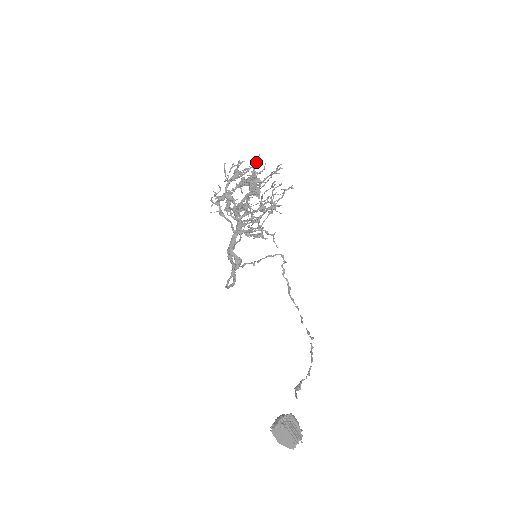
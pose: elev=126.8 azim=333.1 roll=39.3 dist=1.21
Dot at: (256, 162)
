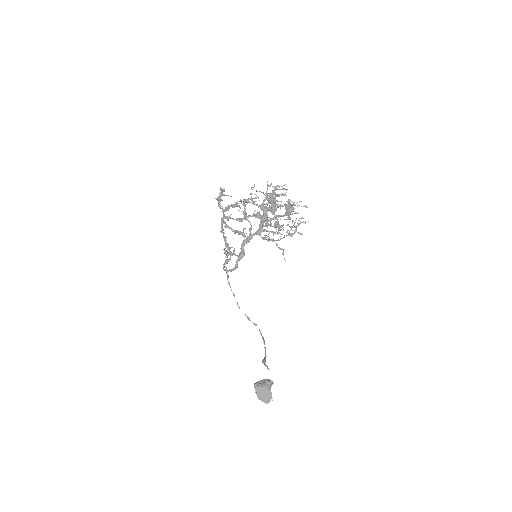
Dot at: occluded
